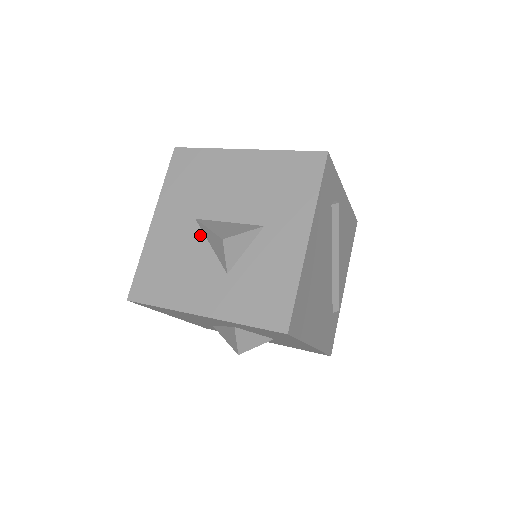
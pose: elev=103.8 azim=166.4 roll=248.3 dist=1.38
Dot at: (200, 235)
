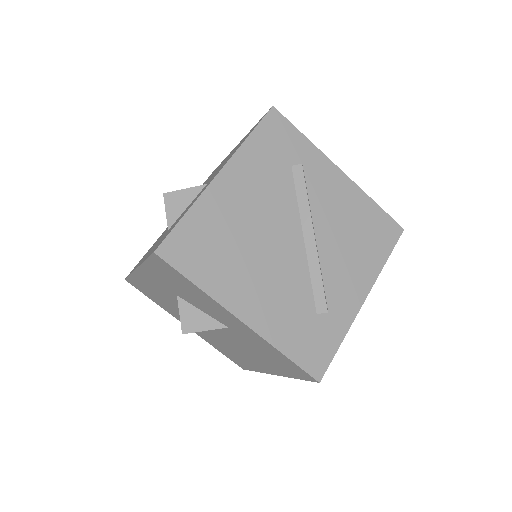
Dot at: occluded
